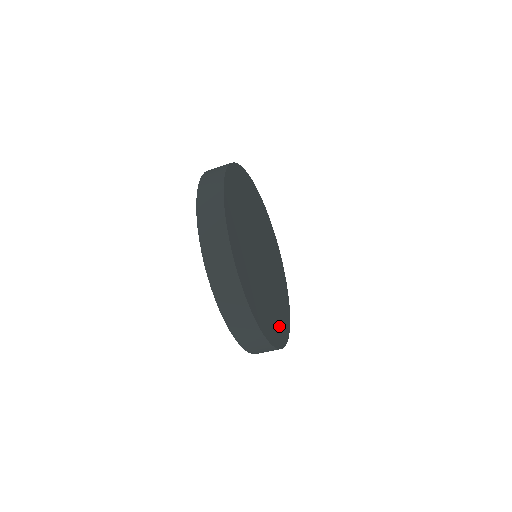
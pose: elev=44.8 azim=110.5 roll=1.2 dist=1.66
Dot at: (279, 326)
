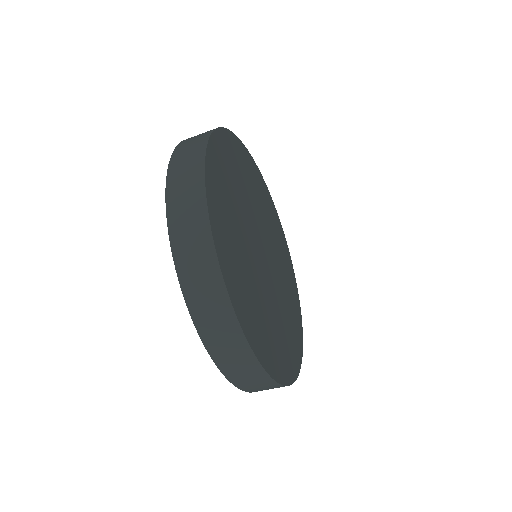
Dot at: (266, 342)
